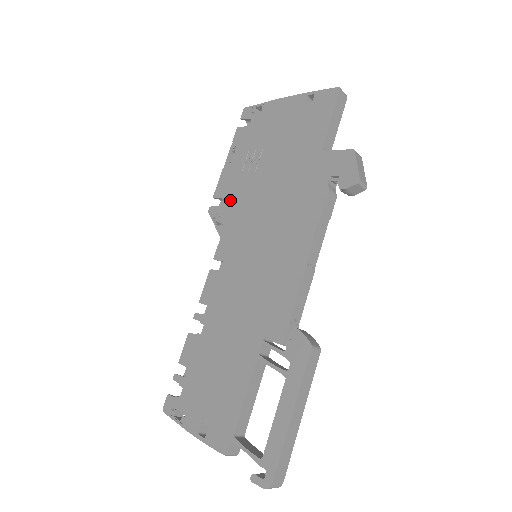
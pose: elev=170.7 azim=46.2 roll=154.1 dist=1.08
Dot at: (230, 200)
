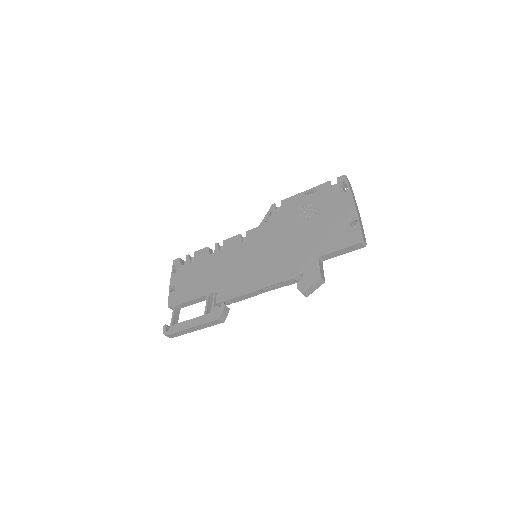
Dot at: (281, 215)
